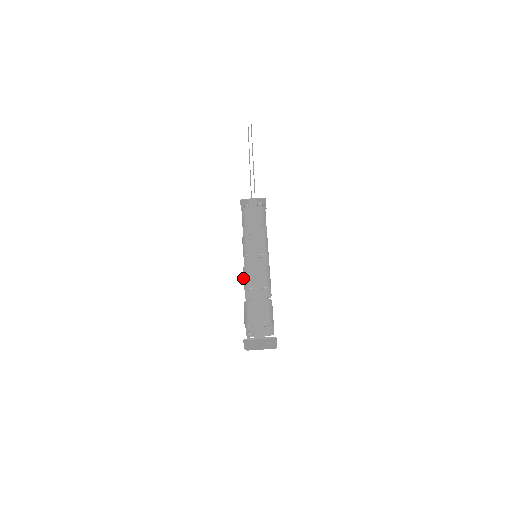
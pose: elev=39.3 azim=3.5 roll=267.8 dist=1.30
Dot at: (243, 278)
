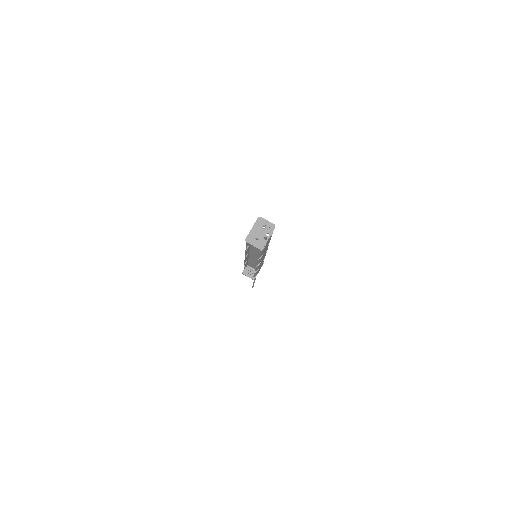
Dot at: (245, 256)
